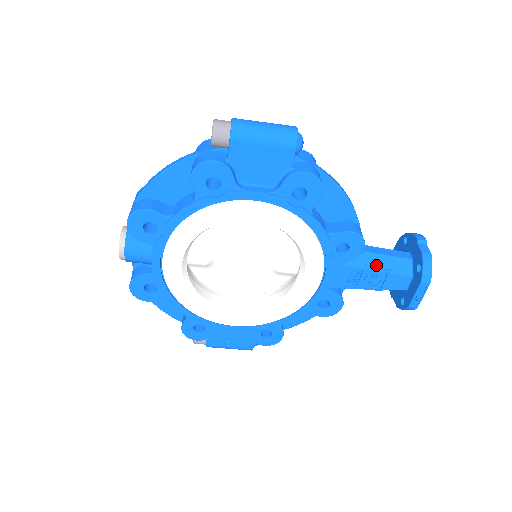
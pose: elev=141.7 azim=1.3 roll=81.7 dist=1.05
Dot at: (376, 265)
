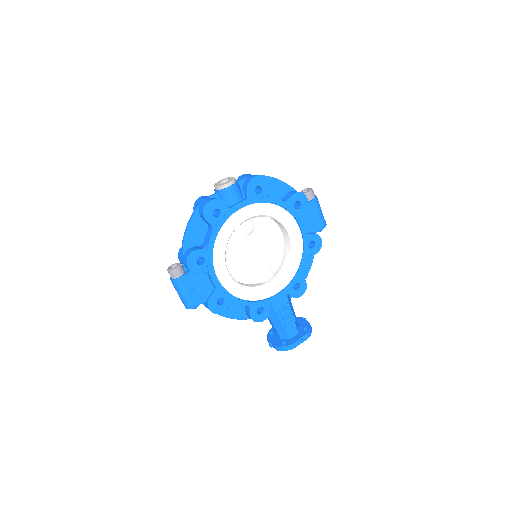
Dot at: (293, 311)
